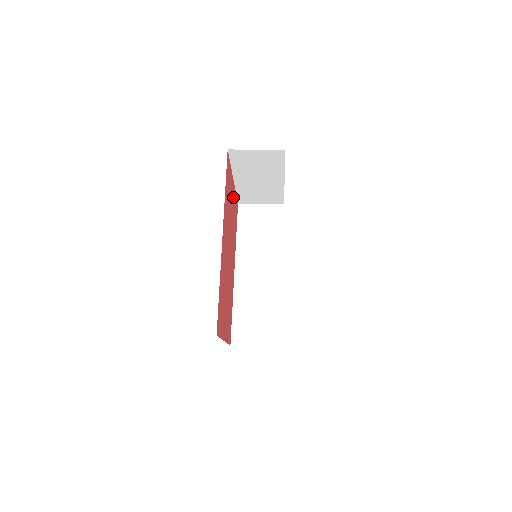
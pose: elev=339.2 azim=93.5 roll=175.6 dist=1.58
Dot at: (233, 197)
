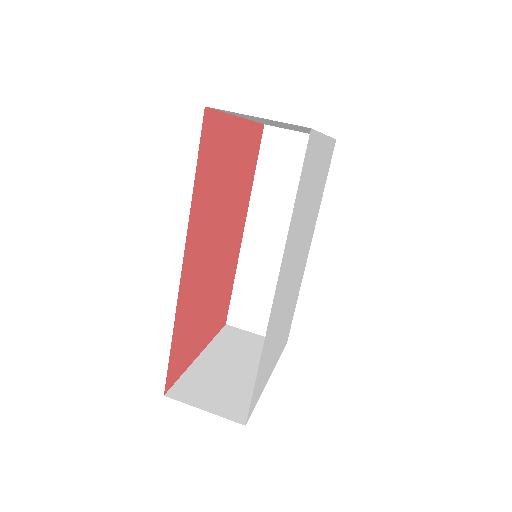
Dot at: (240, 143)
